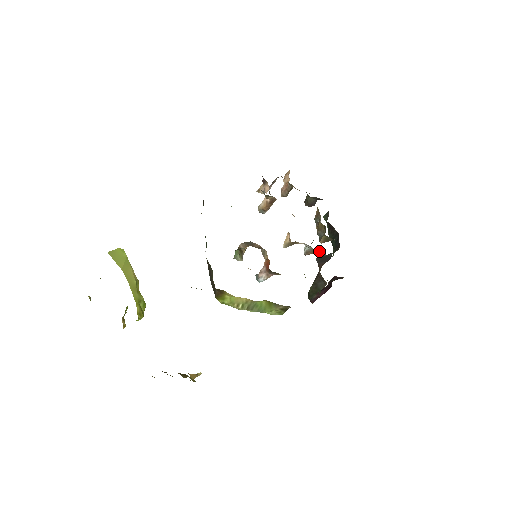
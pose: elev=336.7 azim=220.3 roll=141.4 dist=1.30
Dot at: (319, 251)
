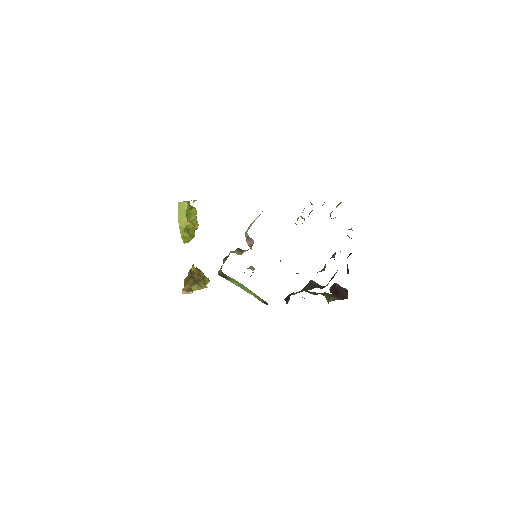
Dot at: occluded
